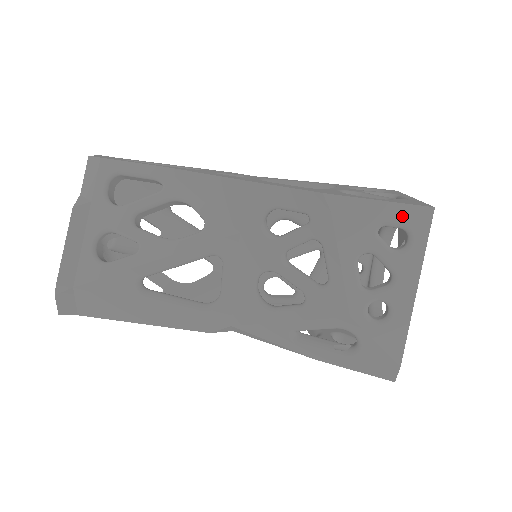
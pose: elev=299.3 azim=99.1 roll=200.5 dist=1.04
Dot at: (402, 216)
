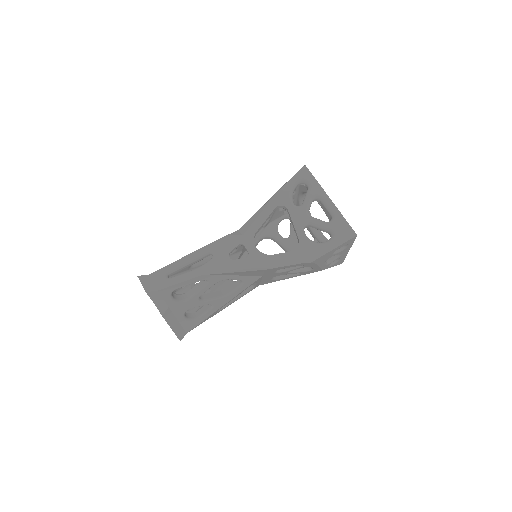
Dot at: (344, 245)
